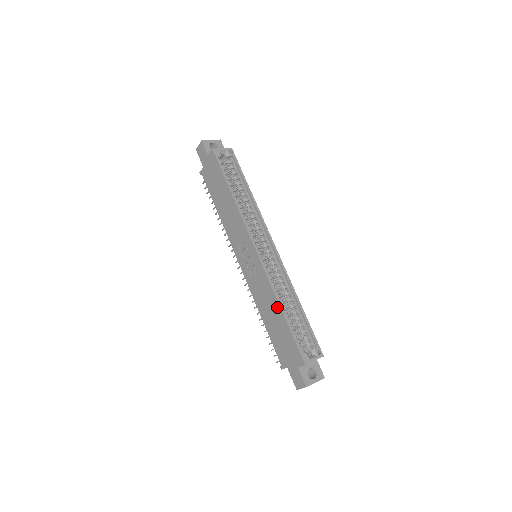
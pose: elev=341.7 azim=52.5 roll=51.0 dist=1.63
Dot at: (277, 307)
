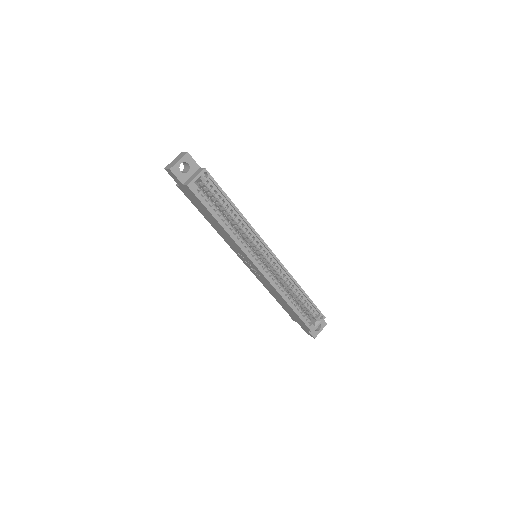
Dot at: (284, 301)
